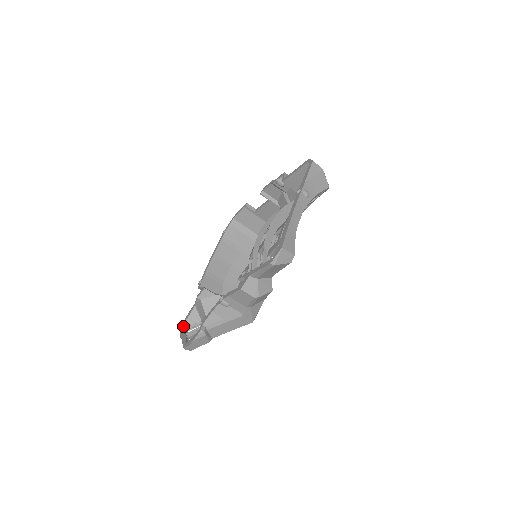
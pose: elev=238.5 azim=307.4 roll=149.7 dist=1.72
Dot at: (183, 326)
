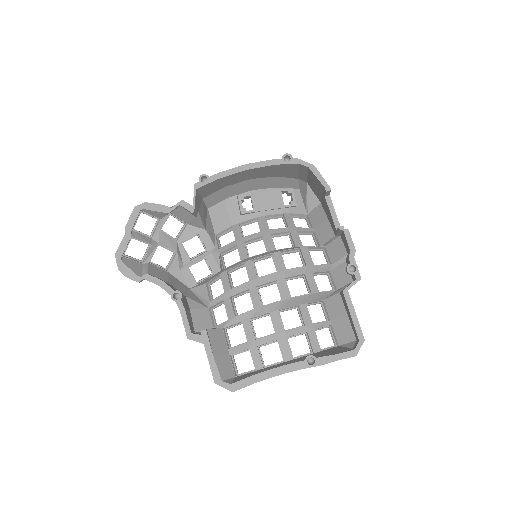
Dot at: (141, 210)
